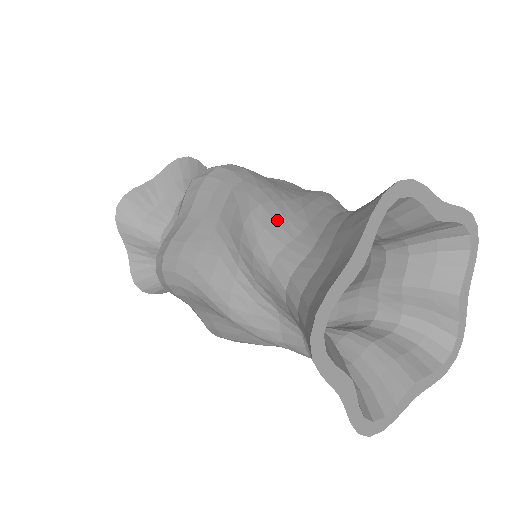
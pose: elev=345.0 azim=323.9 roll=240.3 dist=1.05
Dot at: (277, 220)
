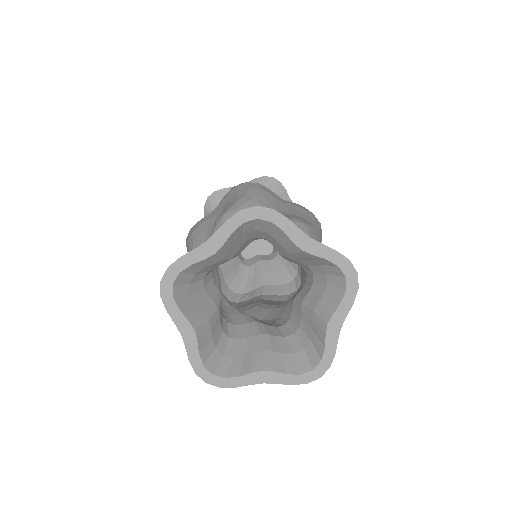
Dot at: occluded
